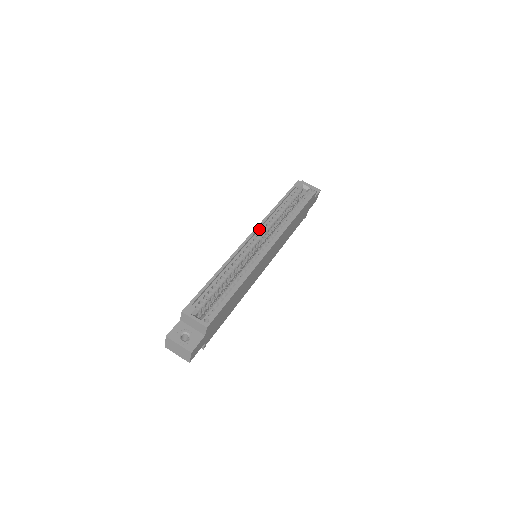
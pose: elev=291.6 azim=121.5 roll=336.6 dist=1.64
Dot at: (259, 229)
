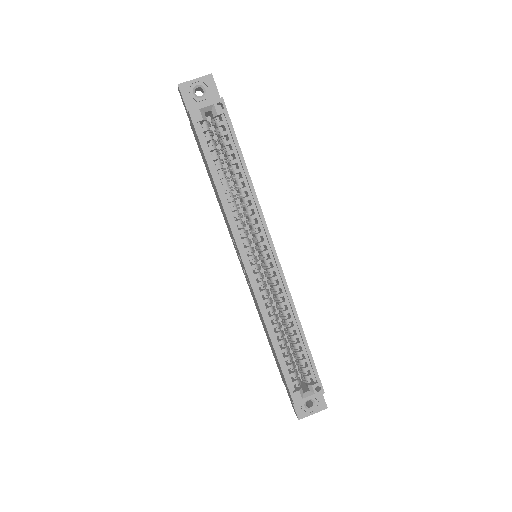
Dot at: (240, 244)
